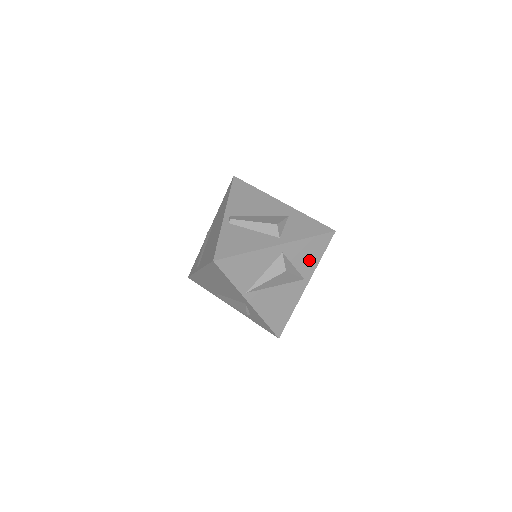
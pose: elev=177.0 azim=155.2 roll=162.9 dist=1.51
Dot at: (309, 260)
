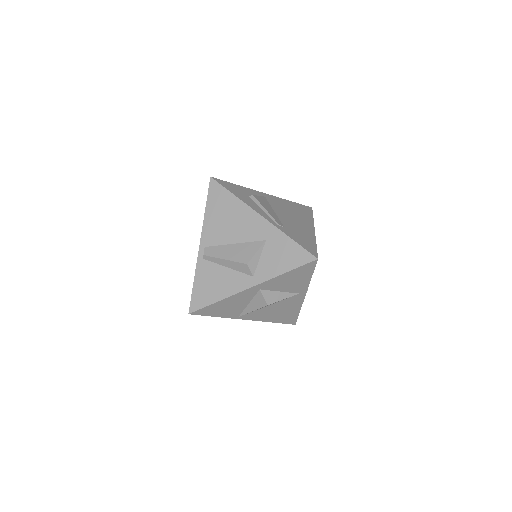
Dot at: (296, 283)
